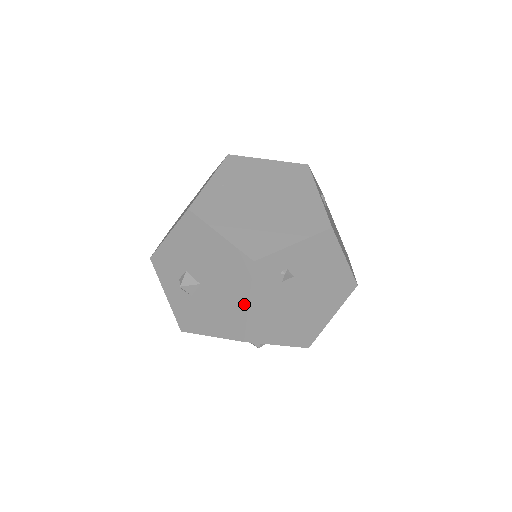
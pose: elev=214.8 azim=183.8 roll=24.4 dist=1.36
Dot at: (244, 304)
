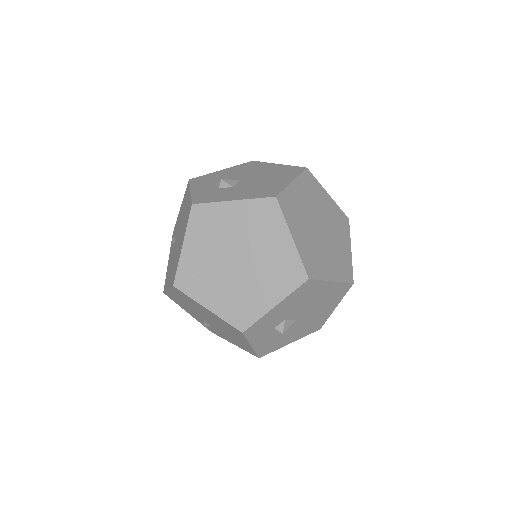
Dot at: (332, 310)
